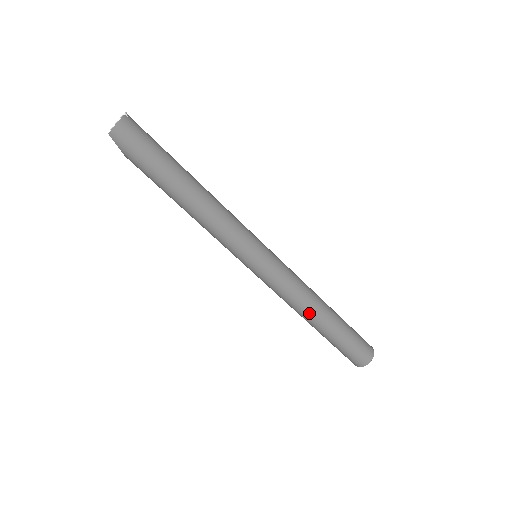
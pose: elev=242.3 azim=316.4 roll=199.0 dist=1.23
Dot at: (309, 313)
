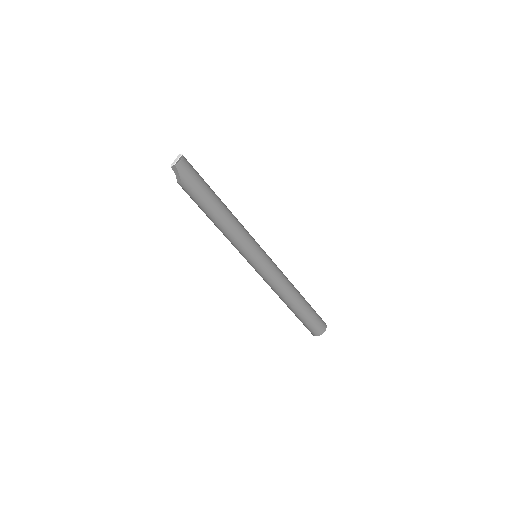
Dot at: (291, 294)
